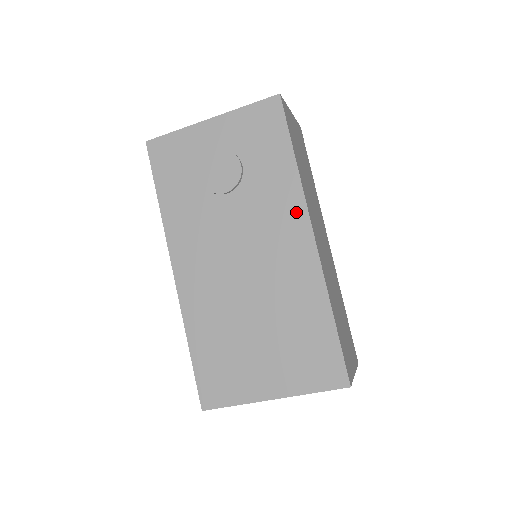
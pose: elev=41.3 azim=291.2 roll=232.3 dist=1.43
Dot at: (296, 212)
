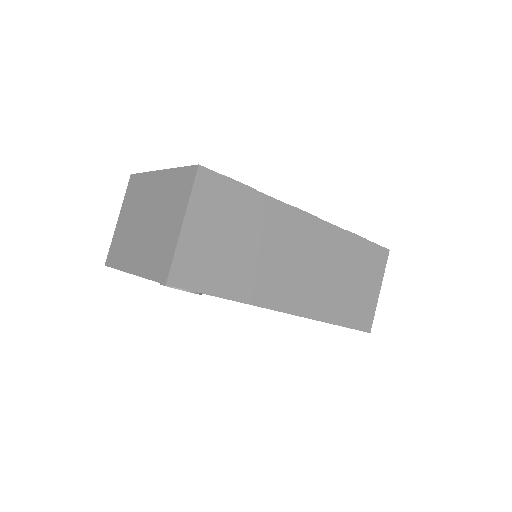
Dot at: occluded
